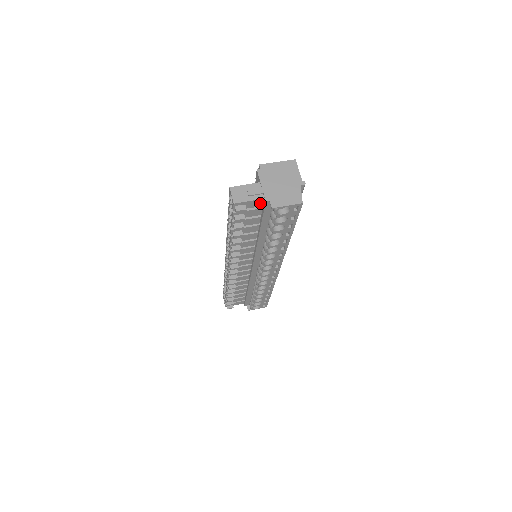
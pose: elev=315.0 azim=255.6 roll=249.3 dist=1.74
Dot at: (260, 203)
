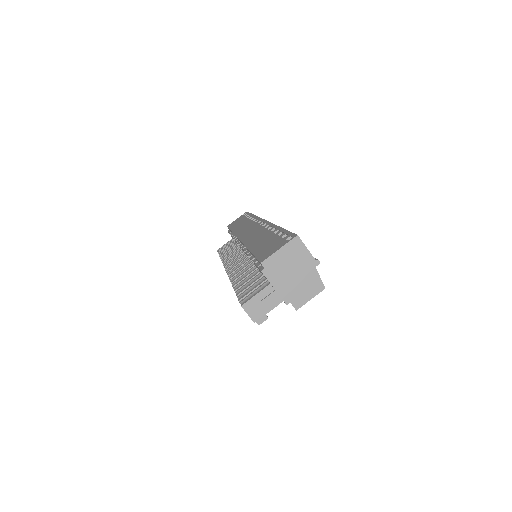
Dot at: occluded
